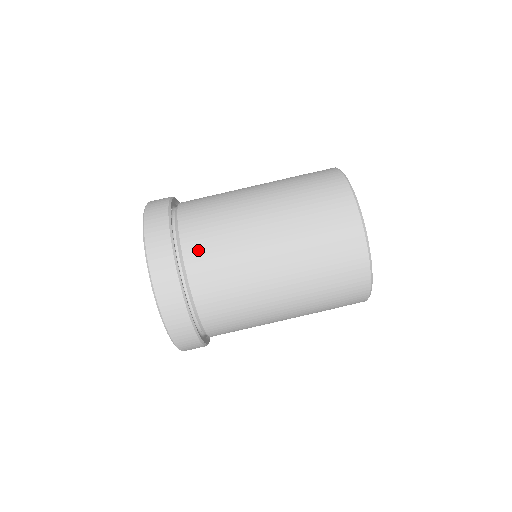
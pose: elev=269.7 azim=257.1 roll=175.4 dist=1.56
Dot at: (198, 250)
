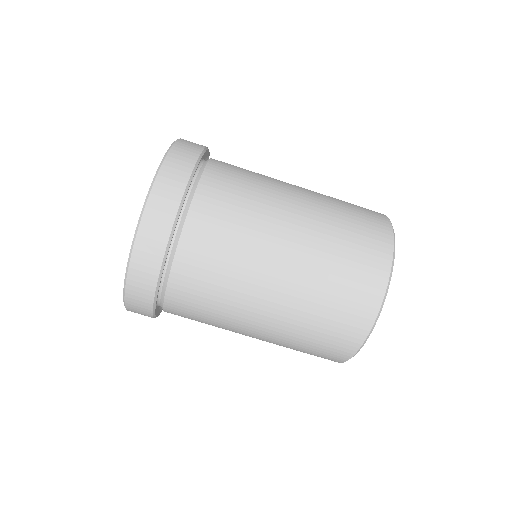
Dot at: (220, 180)
